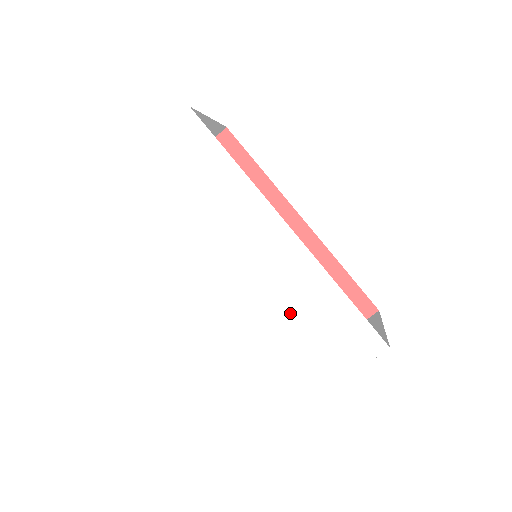
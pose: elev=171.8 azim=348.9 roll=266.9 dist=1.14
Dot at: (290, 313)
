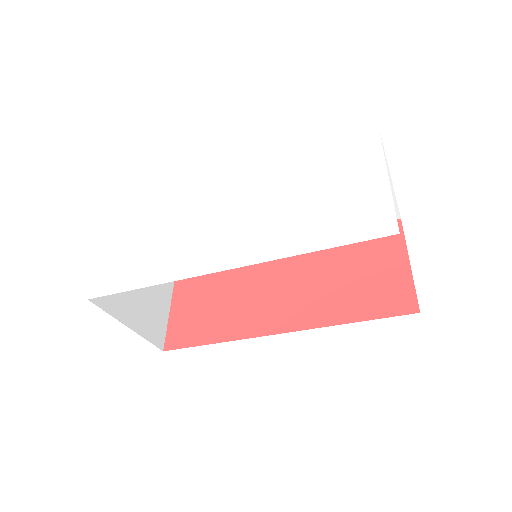
Dot at: (293, 196)
